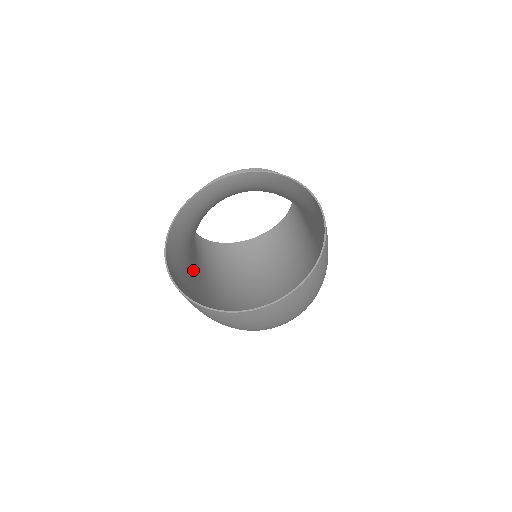
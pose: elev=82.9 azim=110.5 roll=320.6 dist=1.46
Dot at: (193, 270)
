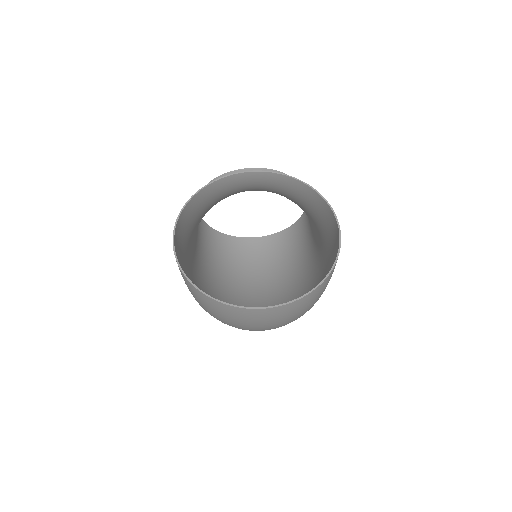
Dot at: (191, 251)
